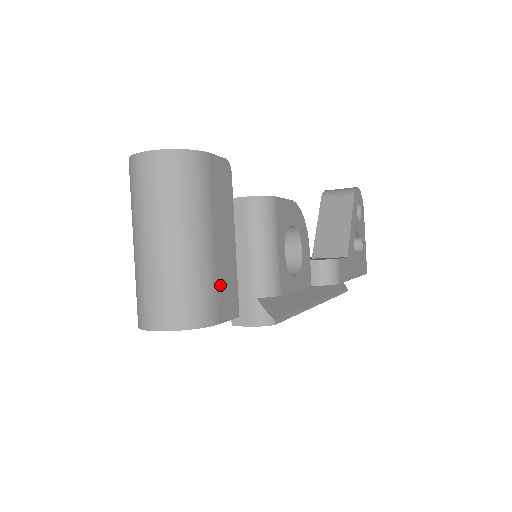
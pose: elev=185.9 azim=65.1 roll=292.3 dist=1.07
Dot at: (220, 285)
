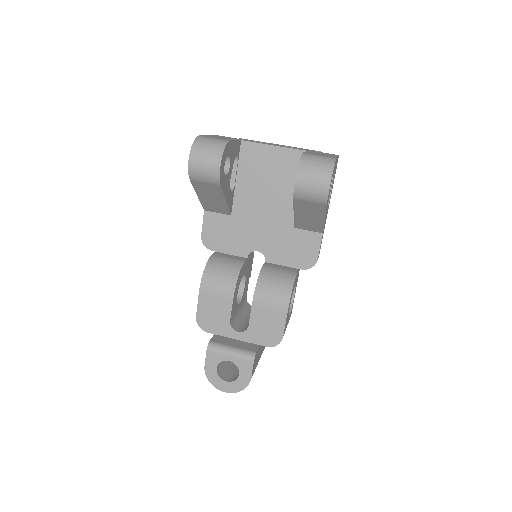
Dot at: occluded
